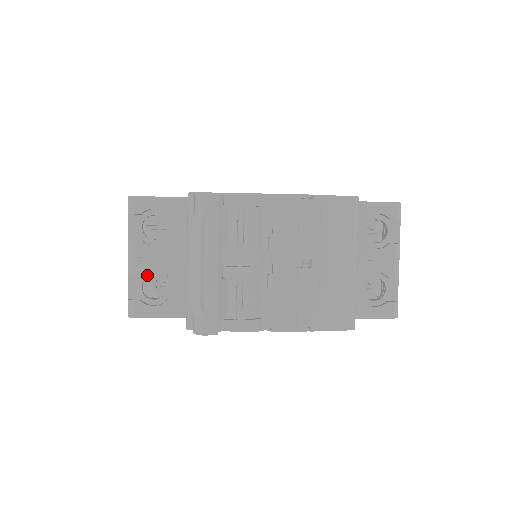
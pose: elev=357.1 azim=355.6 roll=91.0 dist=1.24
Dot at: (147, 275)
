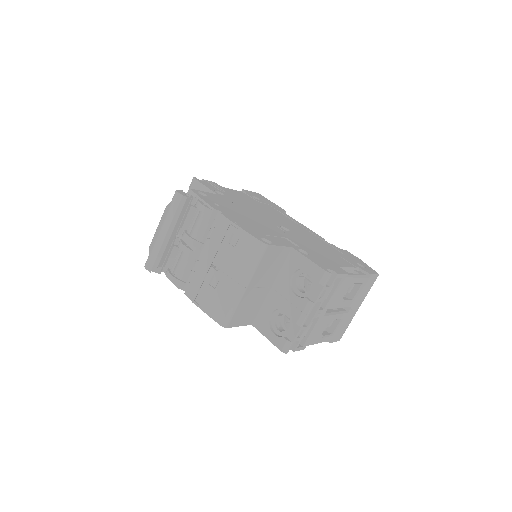
Dot at: occluded
